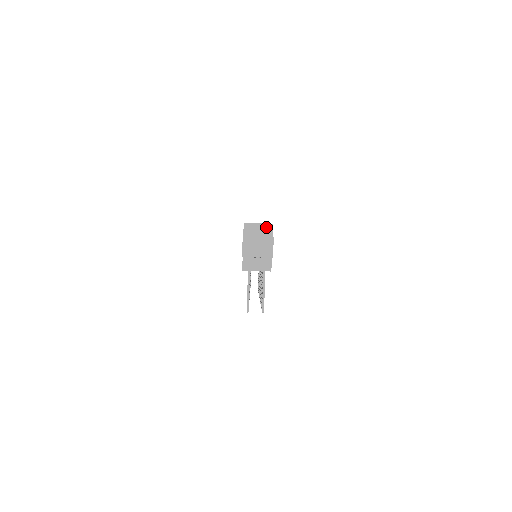
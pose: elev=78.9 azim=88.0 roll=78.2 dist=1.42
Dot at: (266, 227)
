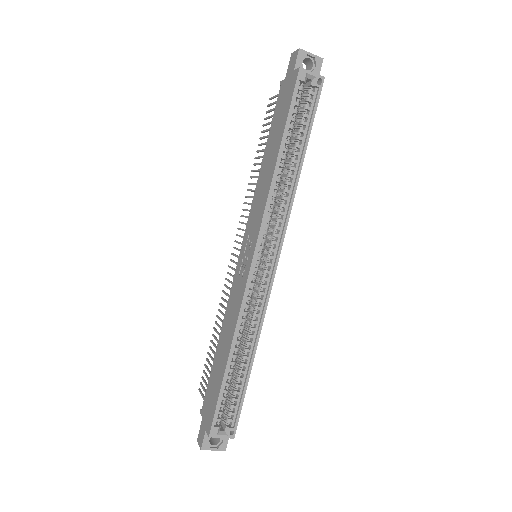
Dot at: (227, 437)
